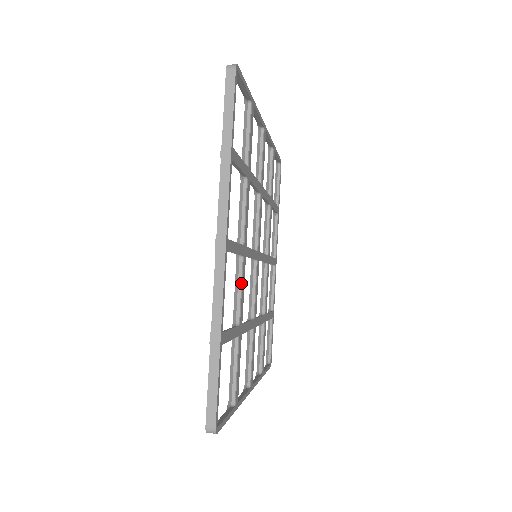
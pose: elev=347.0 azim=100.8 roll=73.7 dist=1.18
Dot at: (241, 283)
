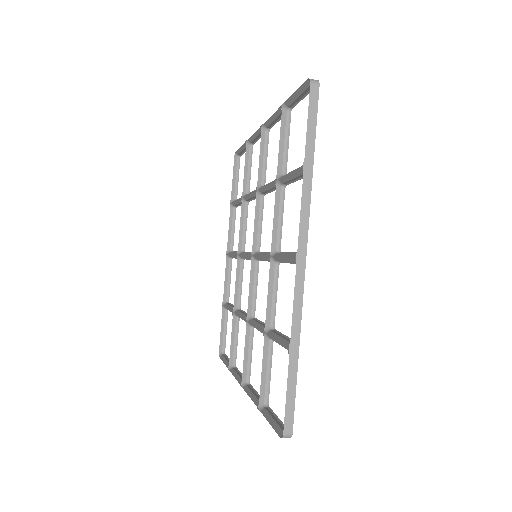
Dot at: (276, 288)
